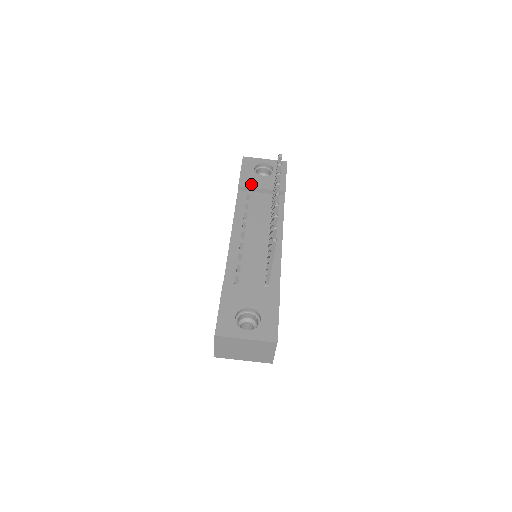
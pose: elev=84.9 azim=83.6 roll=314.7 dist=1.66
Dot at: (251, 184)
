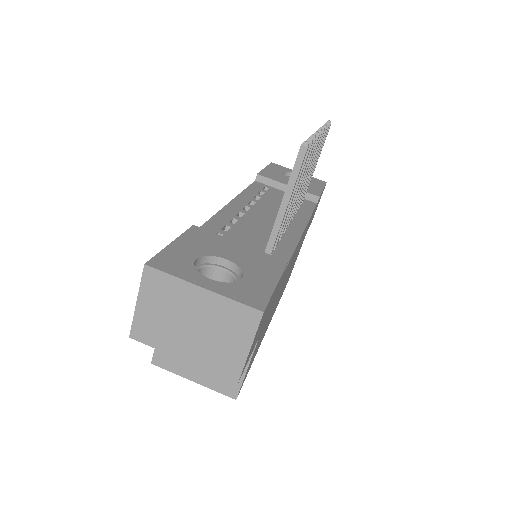
Dot at: (275, 178)
